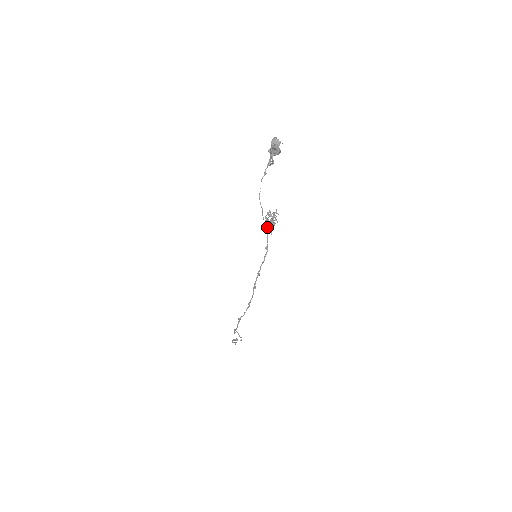
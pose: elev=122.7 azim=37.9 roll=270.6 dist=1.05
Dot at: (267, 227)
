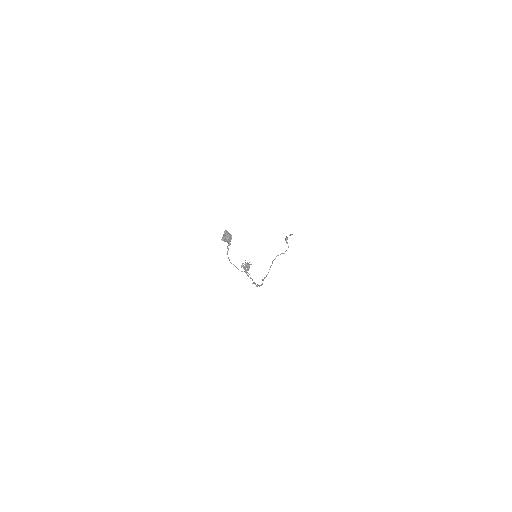
Dot at: occluded
